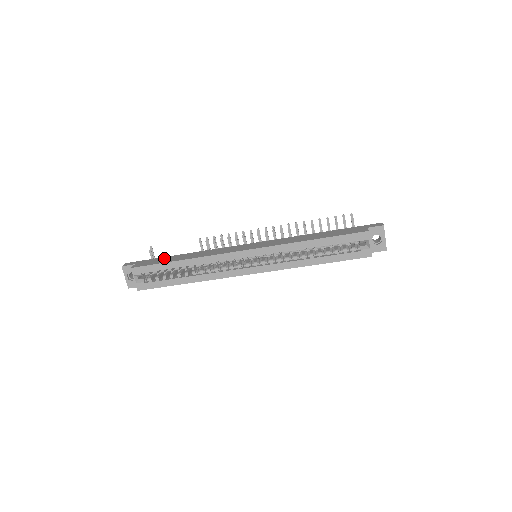
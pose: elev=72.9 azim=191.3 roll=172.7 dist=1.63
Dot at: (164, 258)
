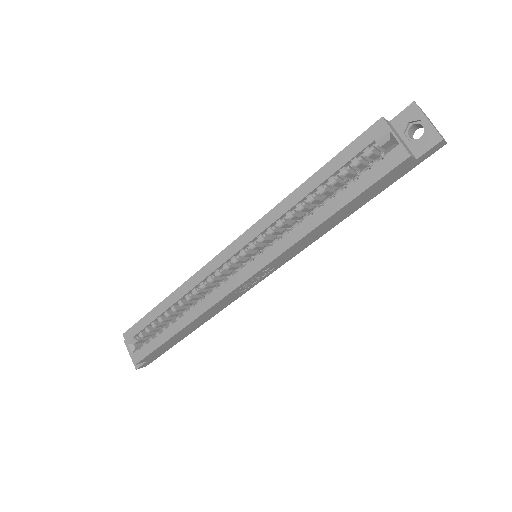
Dot at: occluded
